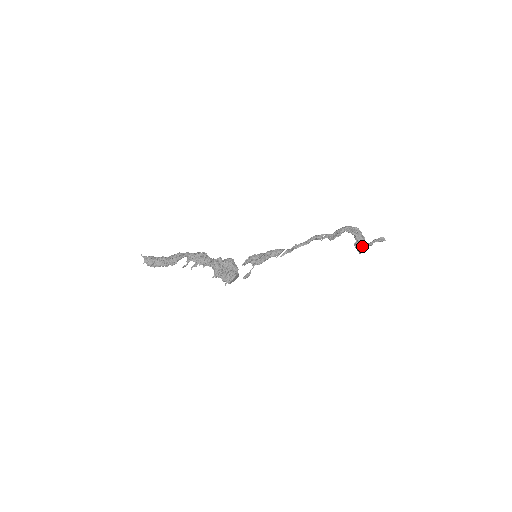
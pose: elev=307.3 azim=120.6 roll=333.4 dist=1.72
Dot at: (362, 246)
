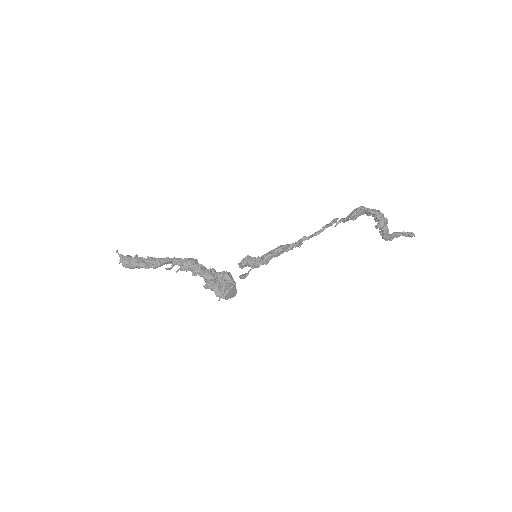
Dot at: (385, 226)
